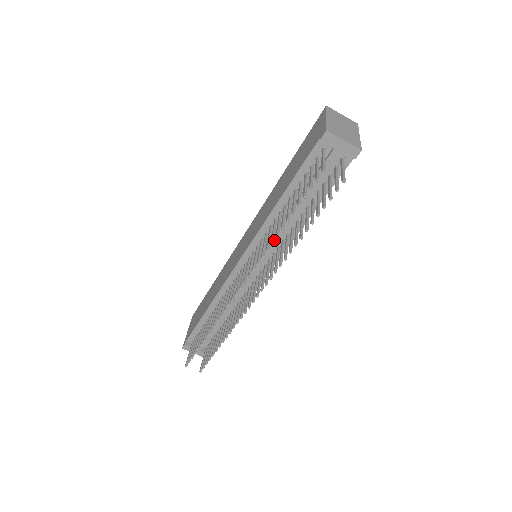
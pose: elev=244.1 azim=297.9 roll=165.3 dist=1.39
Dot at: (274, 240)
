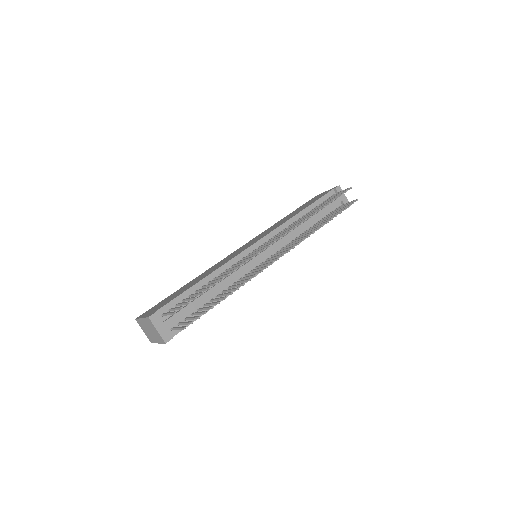
Dot at: (289, 235)
